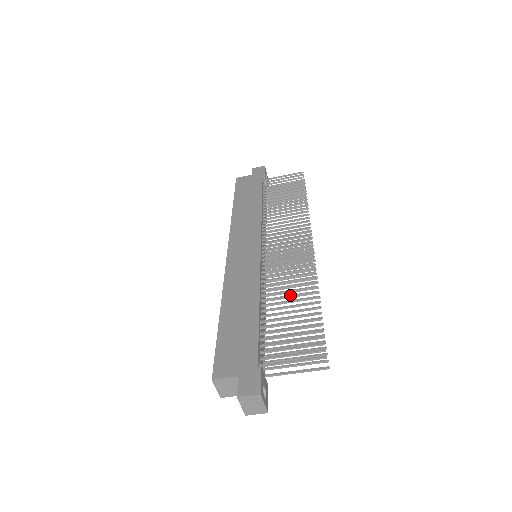
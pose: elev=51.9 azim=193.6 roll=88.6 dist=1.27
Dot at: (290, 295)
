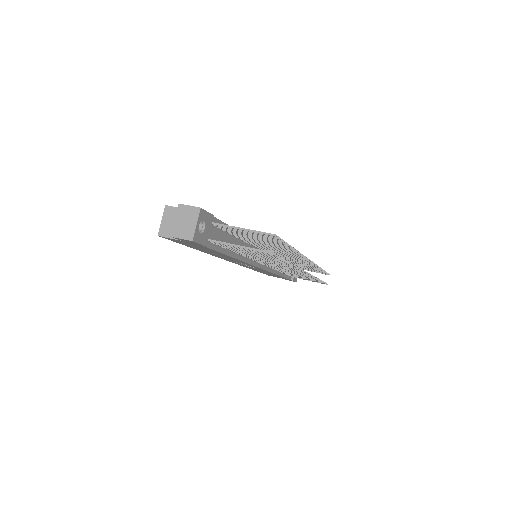
Dot at: occluded
